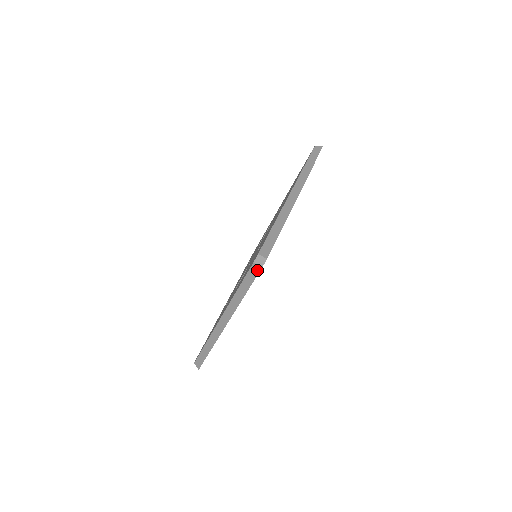
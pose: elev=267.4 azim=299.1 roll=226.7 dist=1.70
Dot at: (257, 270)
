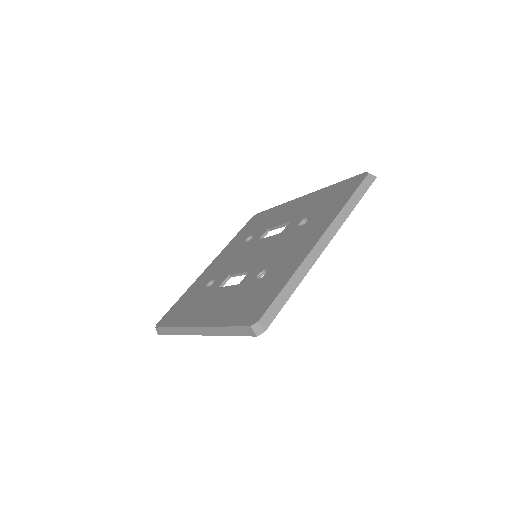
Dot at: (251, 333)
